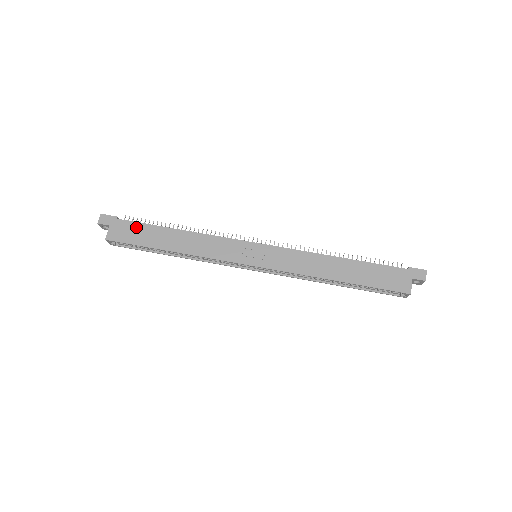
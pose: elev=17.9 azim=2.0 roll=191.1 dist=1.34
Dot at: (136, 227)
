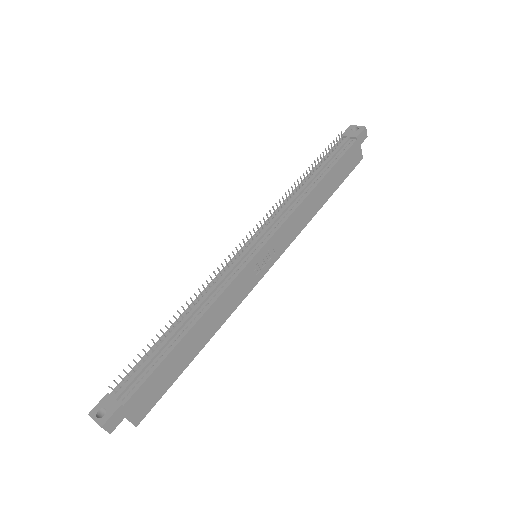
Dot at: (152, 382)
